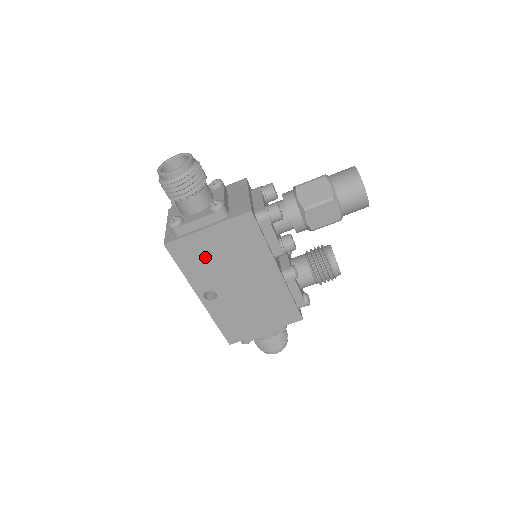
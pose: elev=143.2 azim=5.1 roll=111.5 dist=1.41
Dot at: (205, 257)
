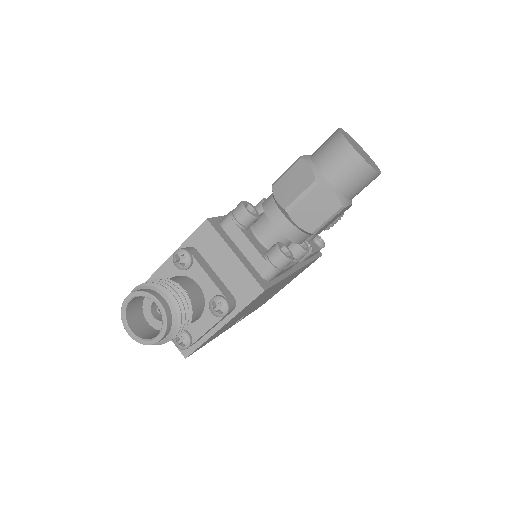
Dot at: (227, 326)
